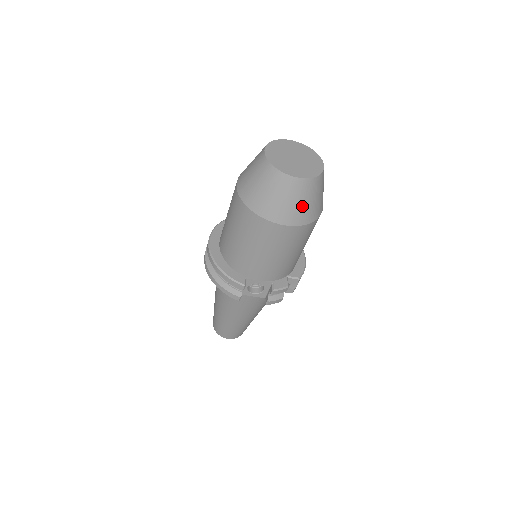
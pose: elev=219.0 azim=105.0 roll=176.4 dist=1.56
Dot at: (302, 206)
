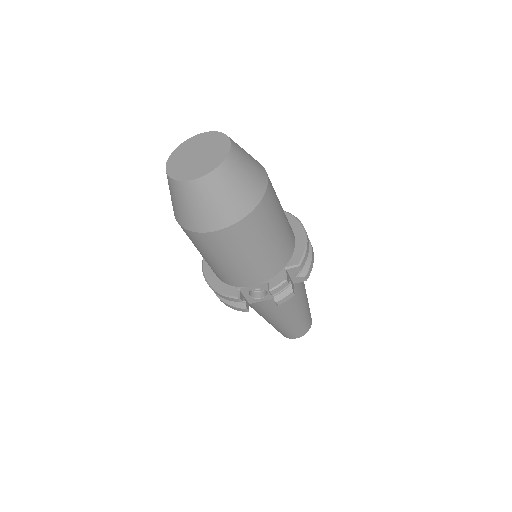
Dot at: (223, 203)
